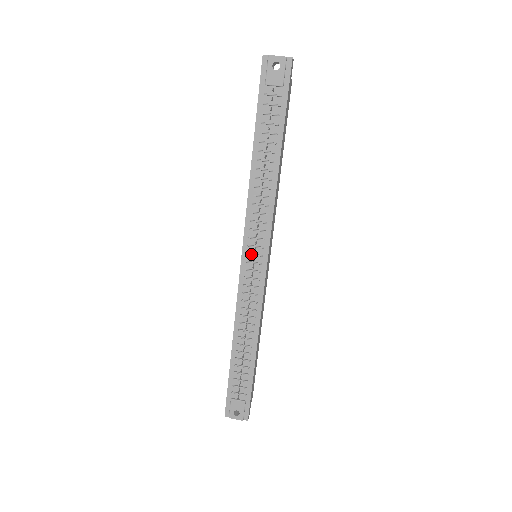
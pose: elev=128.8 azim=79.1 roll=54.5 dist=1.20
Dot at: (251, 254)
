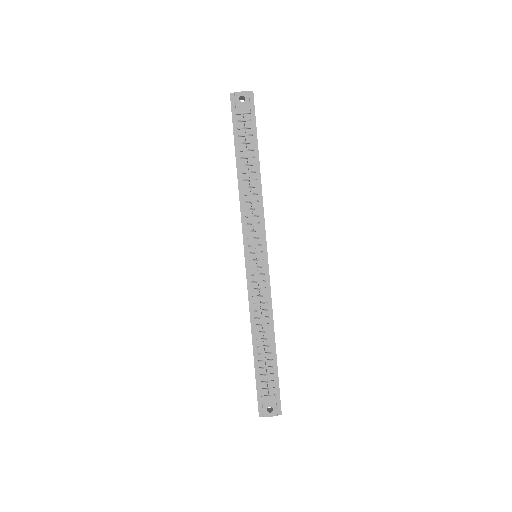
Dot at: (253, 253)
